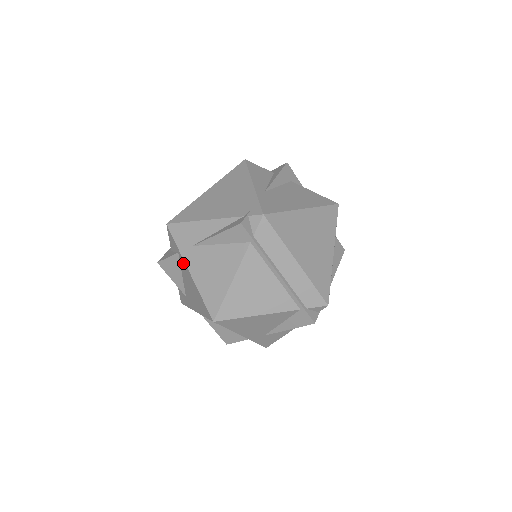
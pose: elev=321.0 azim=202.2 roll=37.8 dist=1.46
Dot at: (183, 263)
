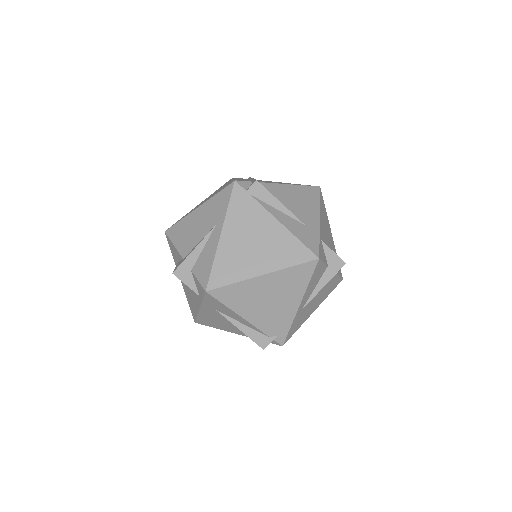
Dot at: (198, 300)
